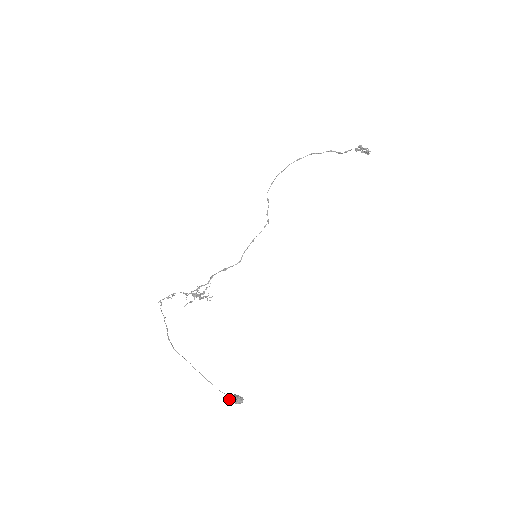
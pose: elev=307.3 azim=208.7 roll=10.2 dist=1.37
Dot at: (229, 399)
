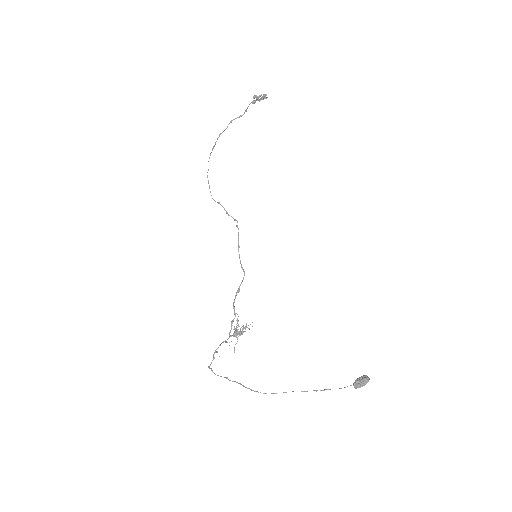
Dot at: (357, 387)
